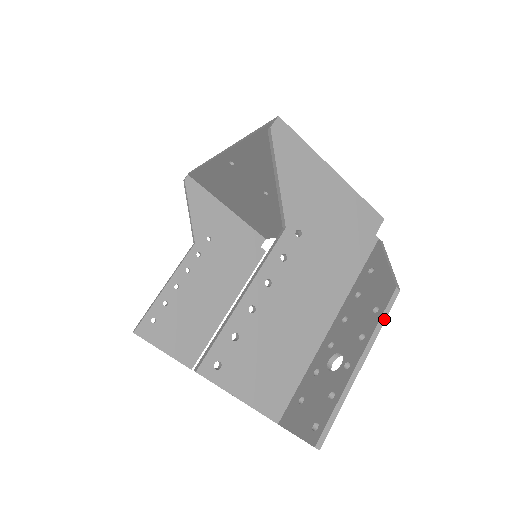
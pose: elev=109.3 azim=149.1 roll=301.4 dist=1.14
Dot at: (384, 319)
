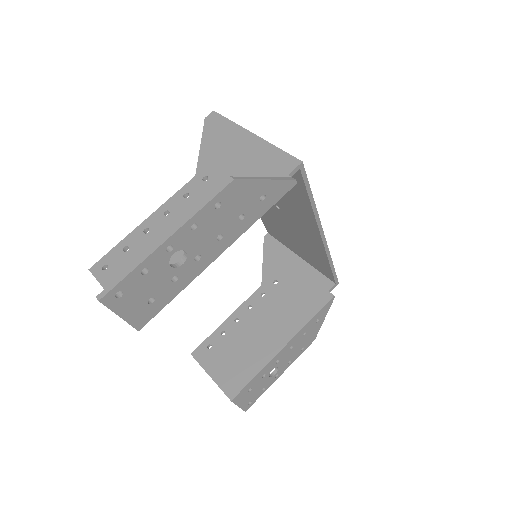
Dot at: (207, 202)
